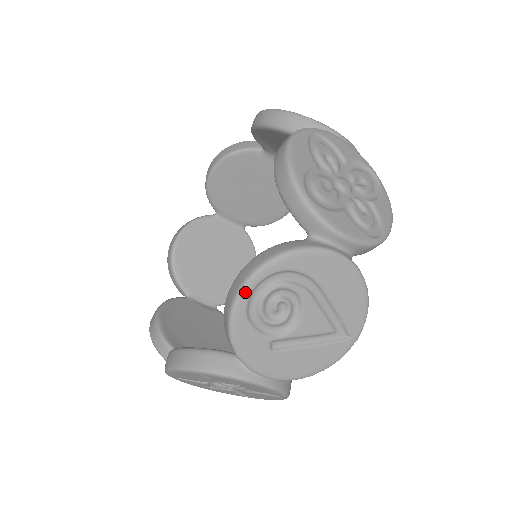
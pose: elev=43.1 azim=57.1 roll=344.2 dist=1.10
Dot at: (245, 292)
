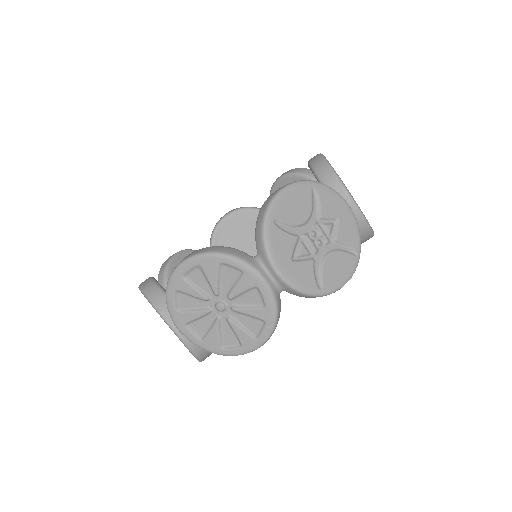
Dot at: occluded
